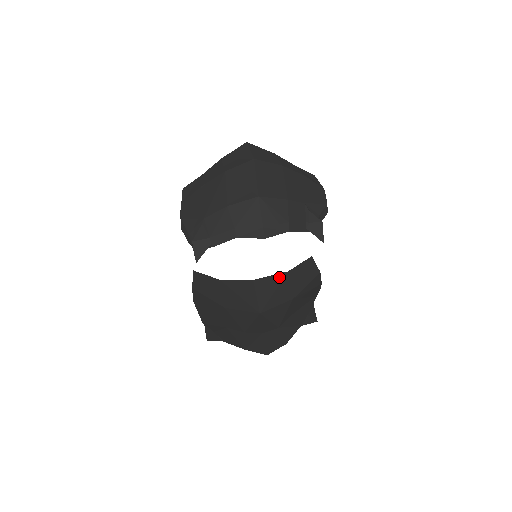
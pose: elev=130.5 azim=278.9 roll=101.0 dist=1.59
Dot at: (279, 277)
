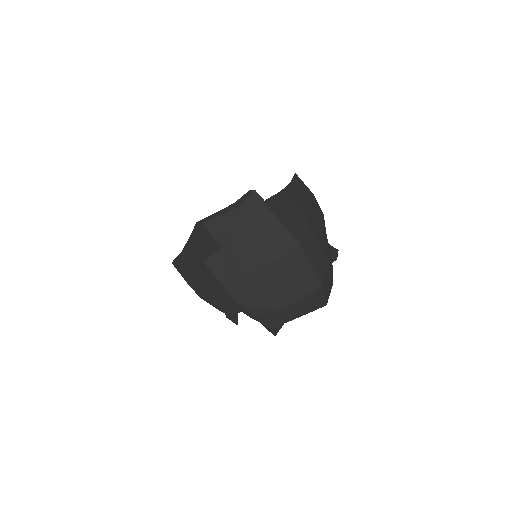
Dot at: (229, 216)
